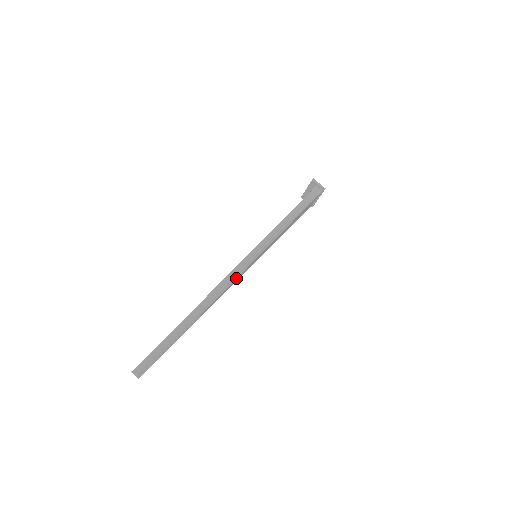
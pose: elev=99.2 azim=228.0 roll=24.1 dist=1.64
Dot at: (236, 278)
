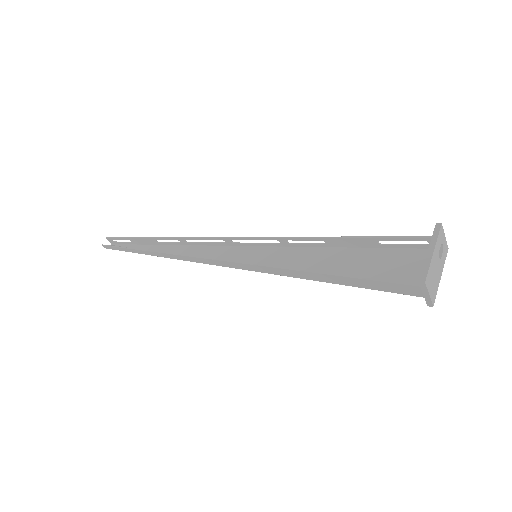
Dot at: occluded
